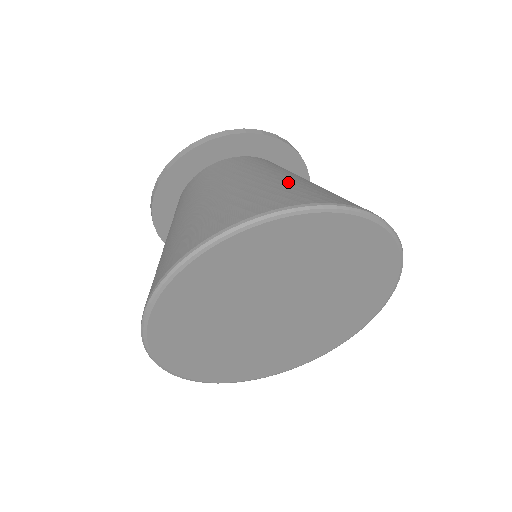
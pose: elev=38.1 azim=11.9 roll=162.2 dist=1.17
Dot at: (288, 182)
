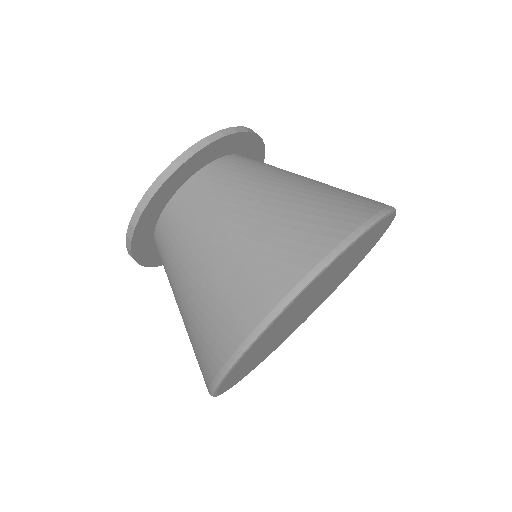
Dot at: (321, 188)
